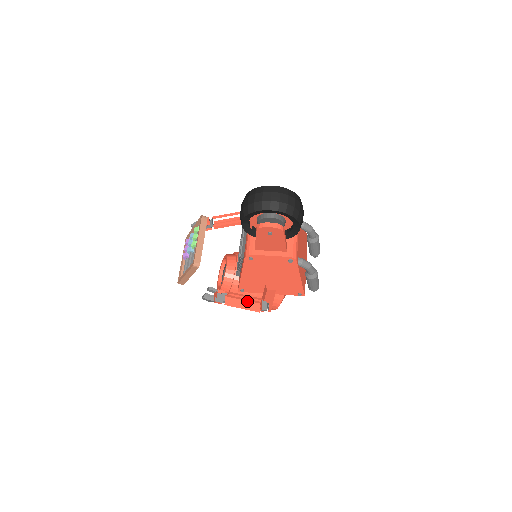
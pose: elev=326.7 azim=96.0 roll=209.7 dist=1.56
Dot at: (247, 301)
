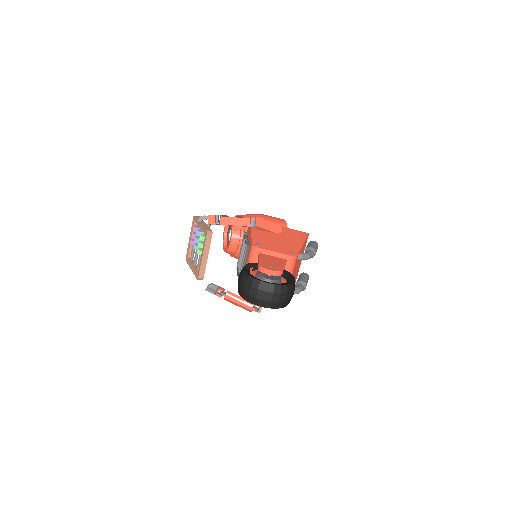
Dot at: (241, 306)
